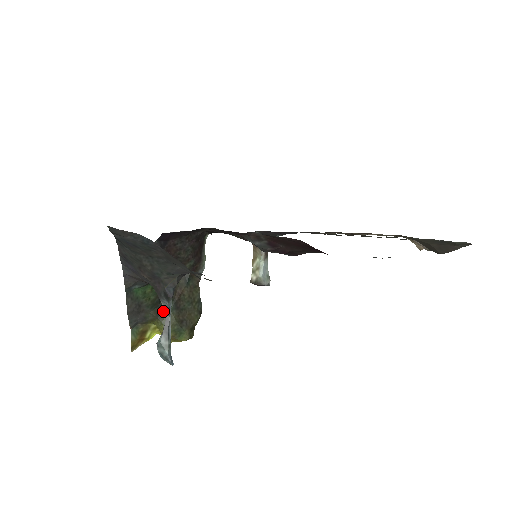
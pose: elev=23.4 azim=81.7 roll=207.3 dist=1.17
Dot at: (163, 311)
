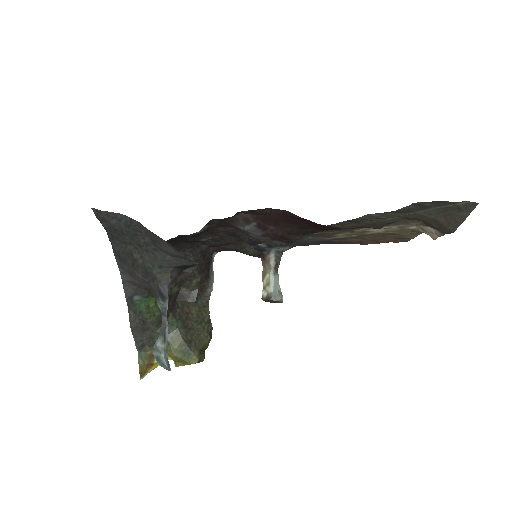
Dot at: (170, 330)
